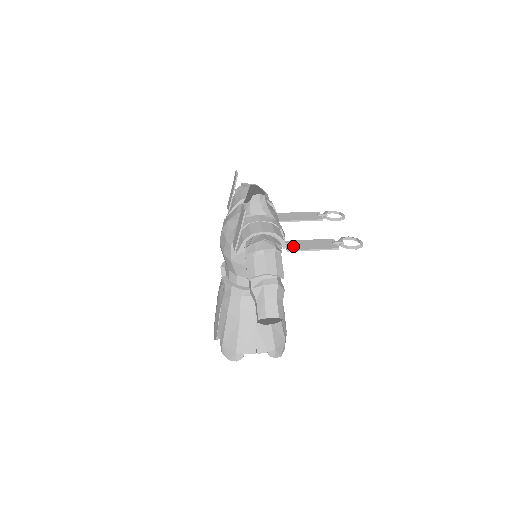
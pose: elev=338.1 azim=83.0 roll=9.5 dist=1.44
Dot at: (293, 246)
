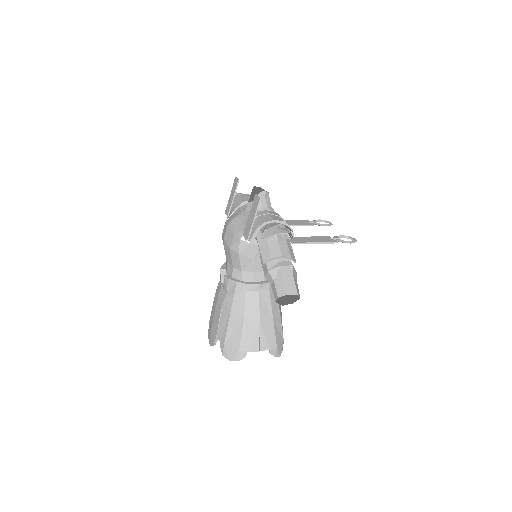
Dot at: (296, 240)
